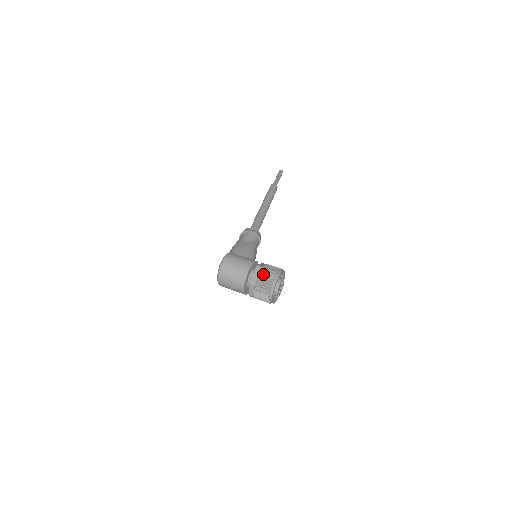
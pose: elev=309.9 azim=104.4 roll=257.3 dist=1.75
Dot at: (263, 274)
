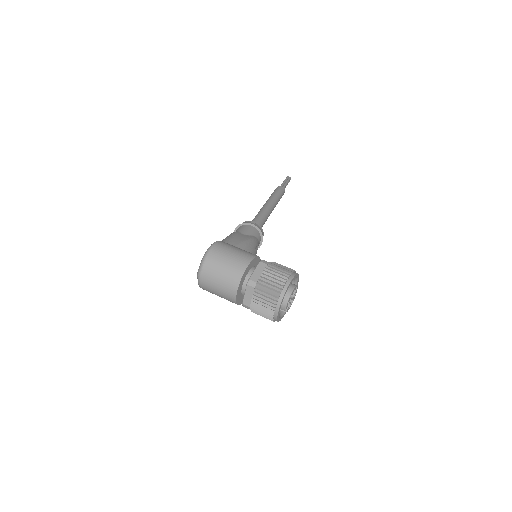
Dot at: (269, 272)
